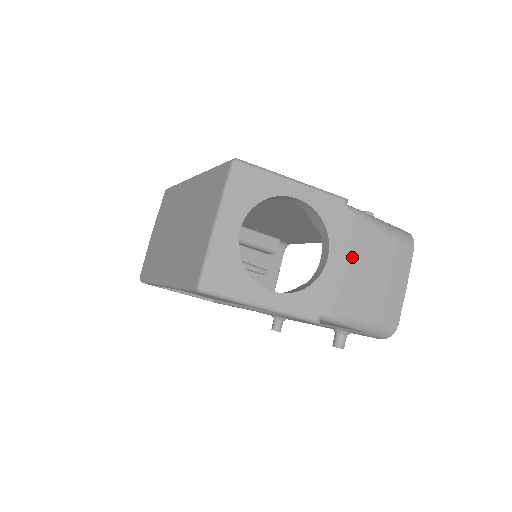
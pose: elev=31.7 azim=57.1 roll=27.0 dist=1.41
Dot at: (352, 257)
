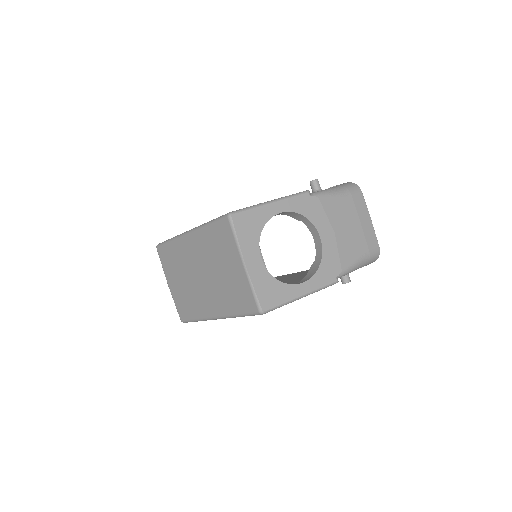
Dot at: (333, 227)
